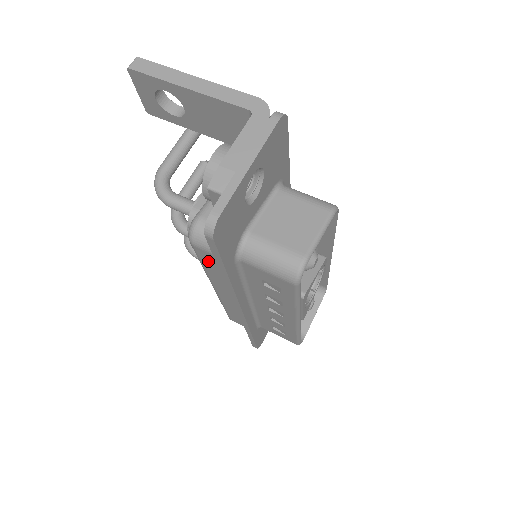
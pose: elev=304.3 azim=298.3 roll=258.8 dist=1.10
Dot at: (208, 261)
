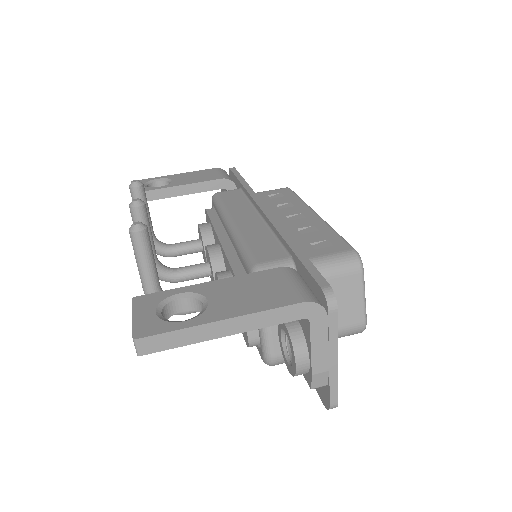
Dot at: occluded
